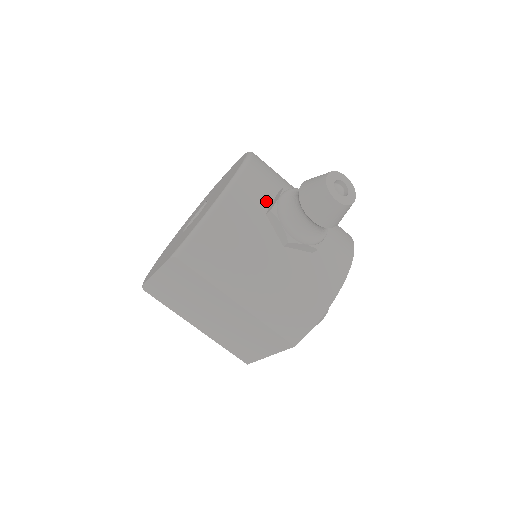
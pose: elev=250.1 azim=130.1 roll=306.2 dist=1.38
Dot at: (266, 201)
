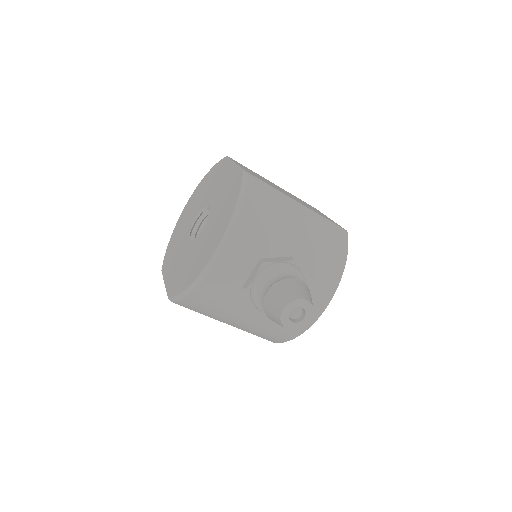
Dot at: (245, 273)
